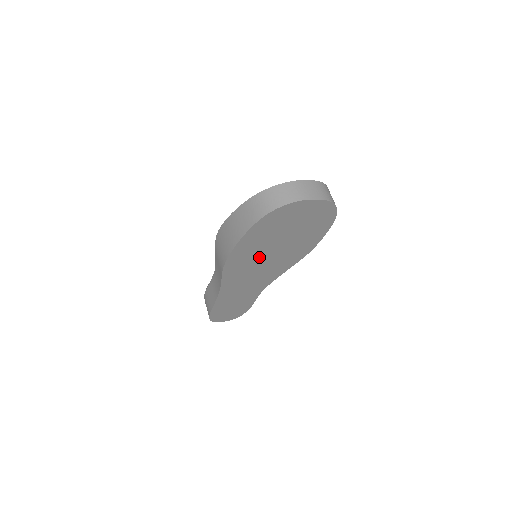
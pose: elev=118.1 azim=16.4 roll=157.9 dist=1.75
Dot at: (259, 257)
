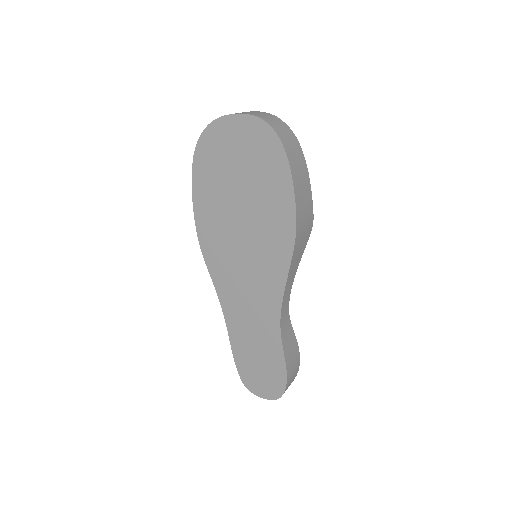
Dot at: (231, 234)
